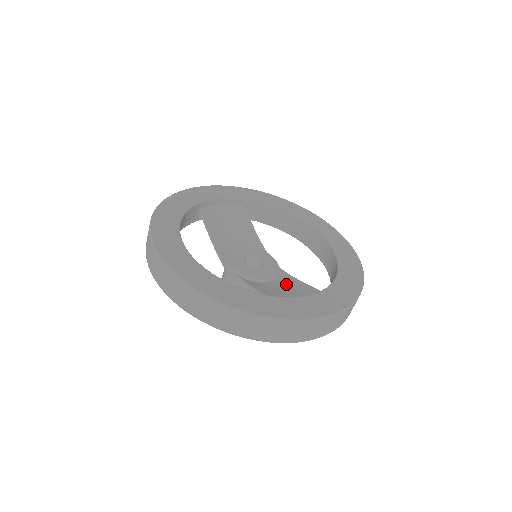
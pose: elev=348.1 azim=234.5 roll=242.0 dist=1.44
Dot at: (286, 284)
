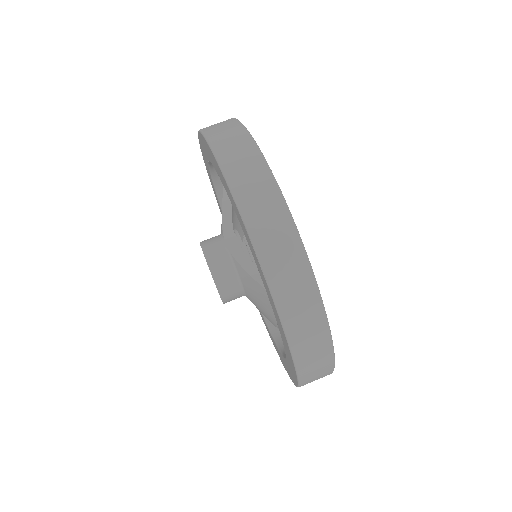
Dot at: occluded
